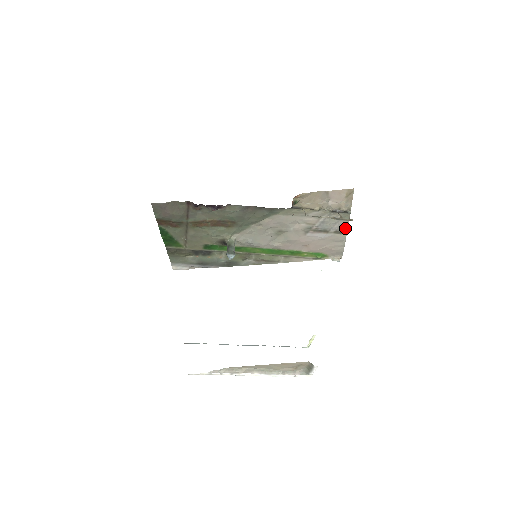
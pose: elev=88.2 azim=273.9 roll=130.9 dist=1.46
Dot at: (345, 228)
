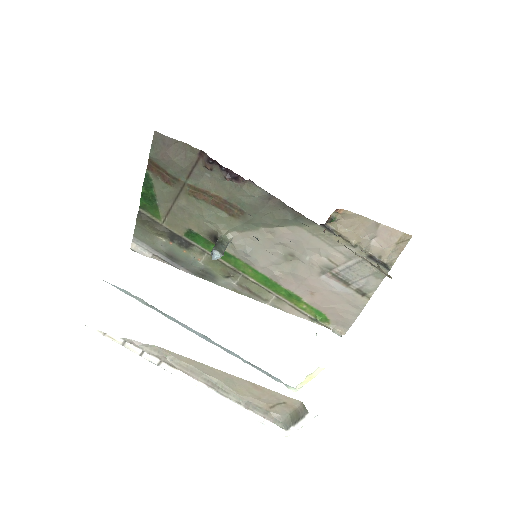
Dot at: (372, 290)
